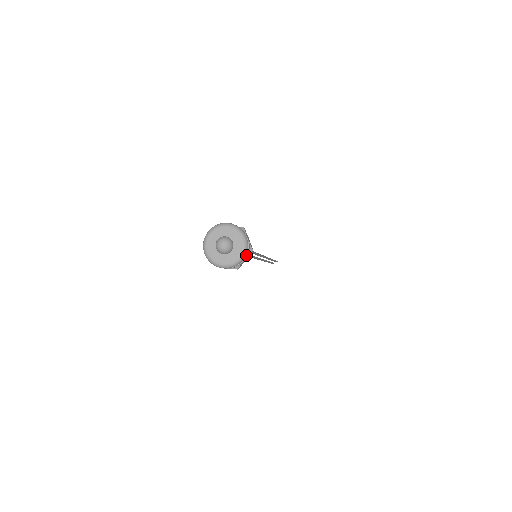
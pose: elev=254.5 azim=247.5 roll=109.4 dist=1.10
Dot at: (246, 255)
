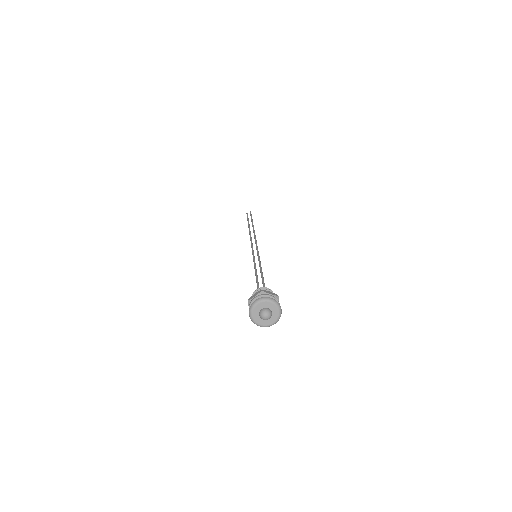
Dot at: occluded
